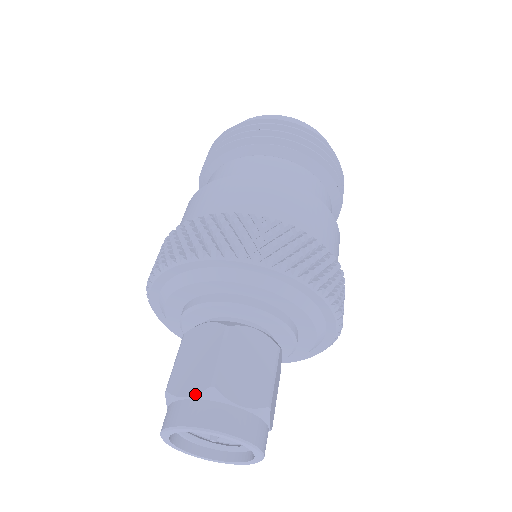
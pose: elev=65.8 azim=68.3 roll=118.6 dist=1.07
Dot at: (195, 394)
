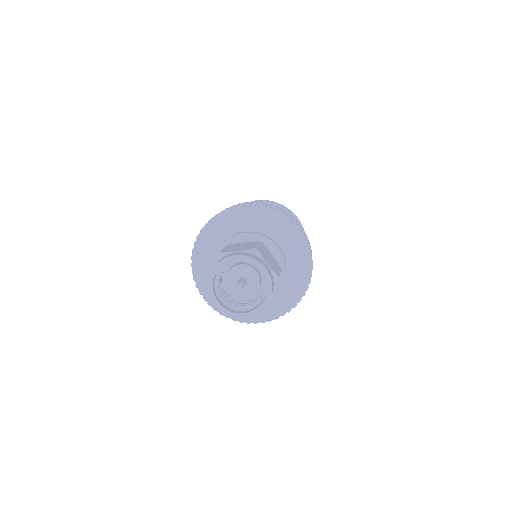
Dot at: (215, 263)
